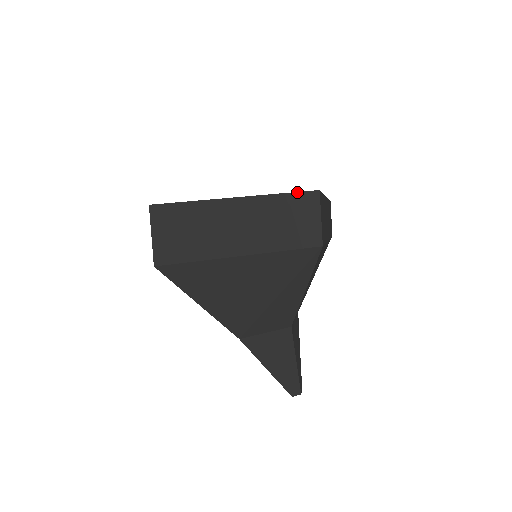
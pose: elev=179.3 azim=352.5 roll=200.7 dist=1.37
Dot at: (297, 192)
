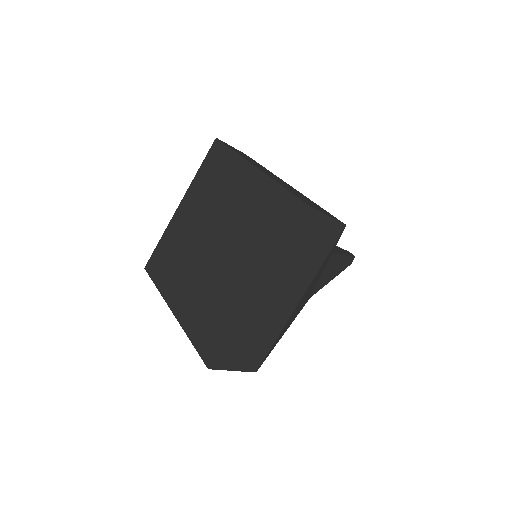
Dot at: (297, 229)
